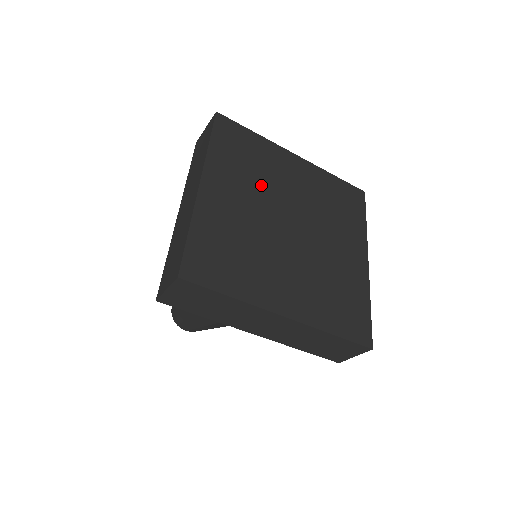
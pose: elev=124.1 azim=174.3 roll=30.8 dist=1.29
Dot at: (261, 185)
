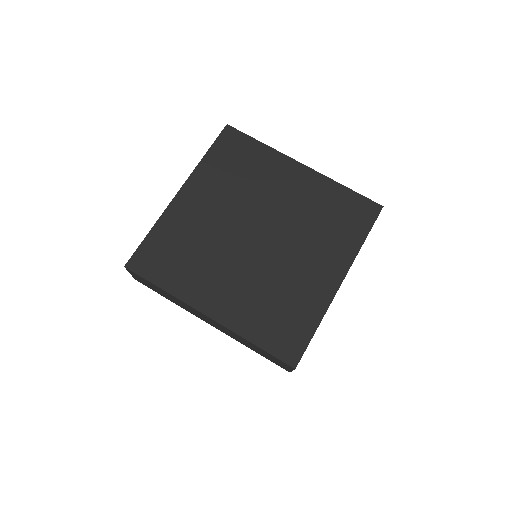
Dot at: (242, 195)
